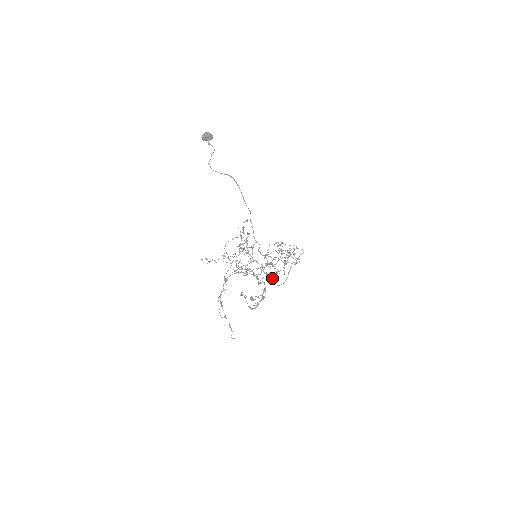
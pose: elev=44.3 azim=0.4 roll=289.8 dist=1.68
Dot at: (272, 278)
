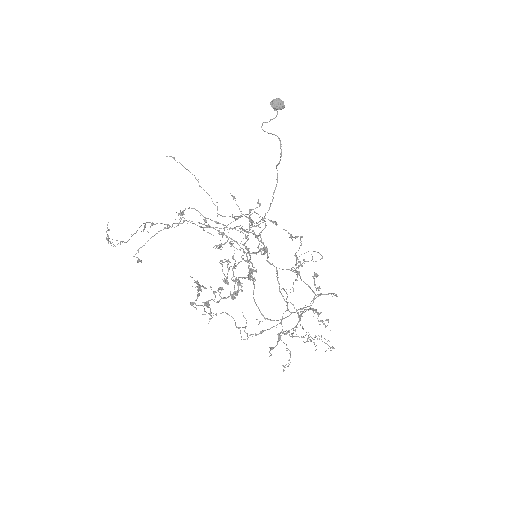
Dot at: (271, 347)
